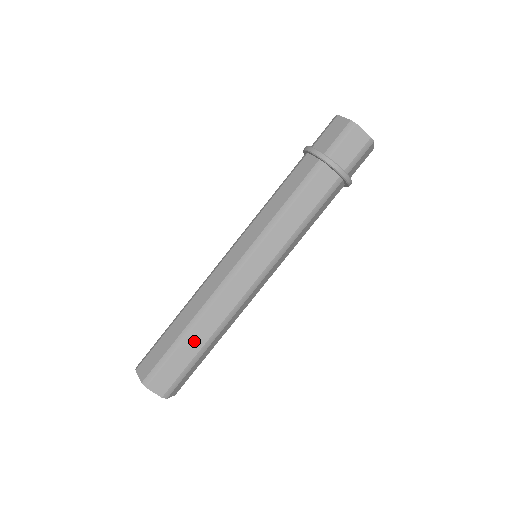
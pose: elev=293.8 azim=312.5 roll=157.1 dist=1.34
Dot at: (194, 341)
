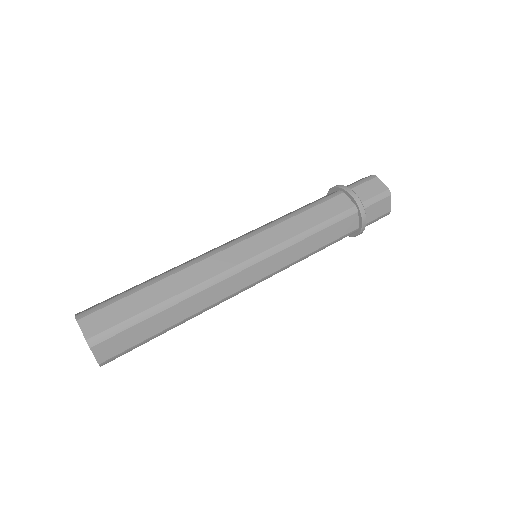
Dot at: (170, 316)
